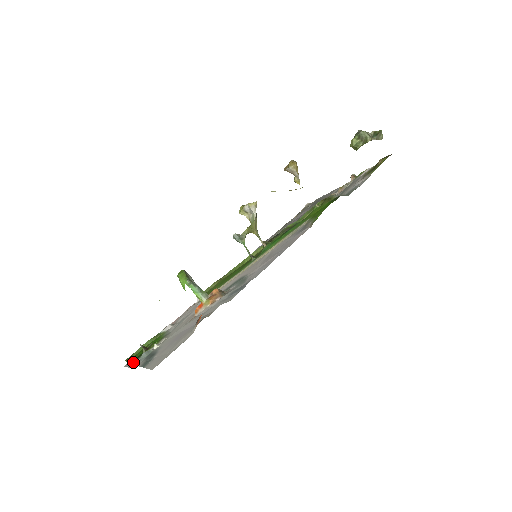
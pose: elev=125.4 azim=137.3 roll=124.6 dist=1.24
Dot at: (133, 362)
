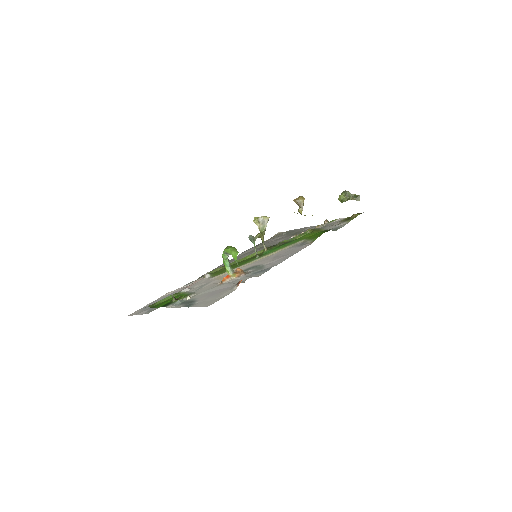
Dot at: (164, 306)
